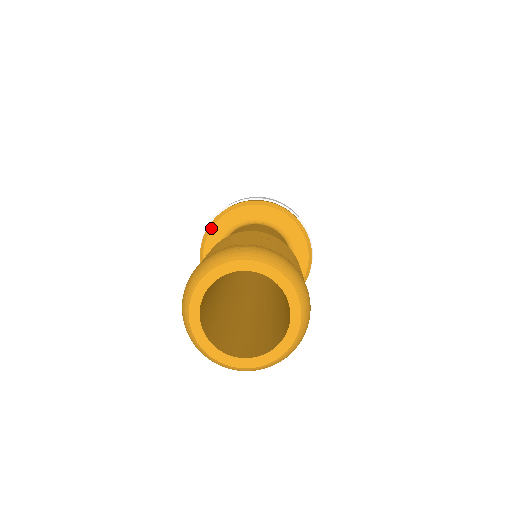
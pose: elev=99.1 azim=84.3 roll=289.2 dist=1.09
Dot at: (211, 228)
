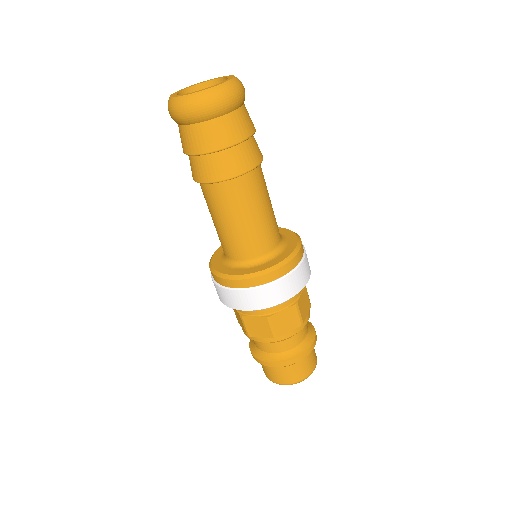
Dot at: (212, 257)
